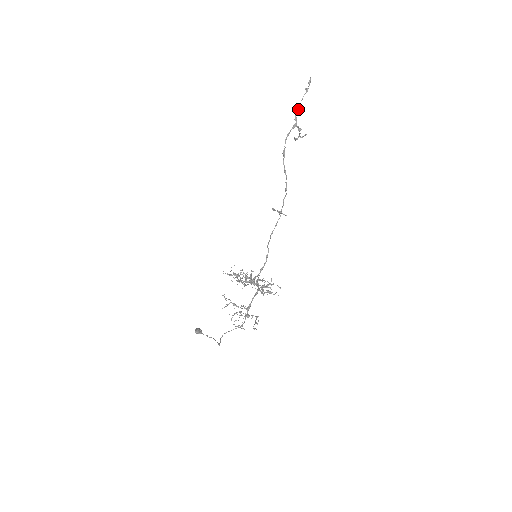
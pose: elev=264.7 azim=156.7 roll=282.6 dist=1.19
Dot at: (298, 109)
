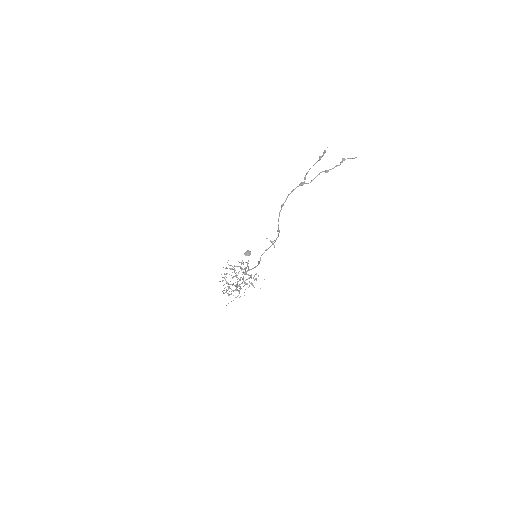
Dot at: occluded
